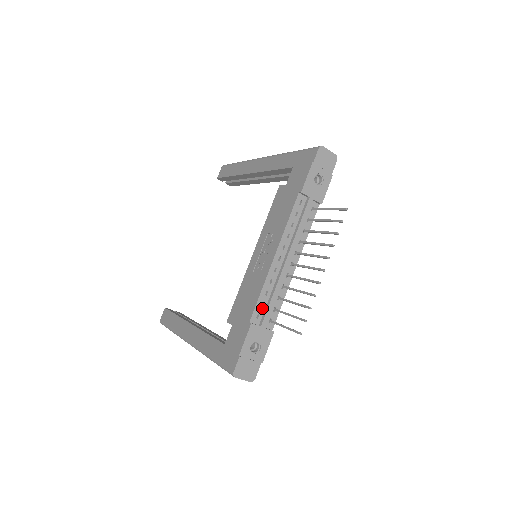
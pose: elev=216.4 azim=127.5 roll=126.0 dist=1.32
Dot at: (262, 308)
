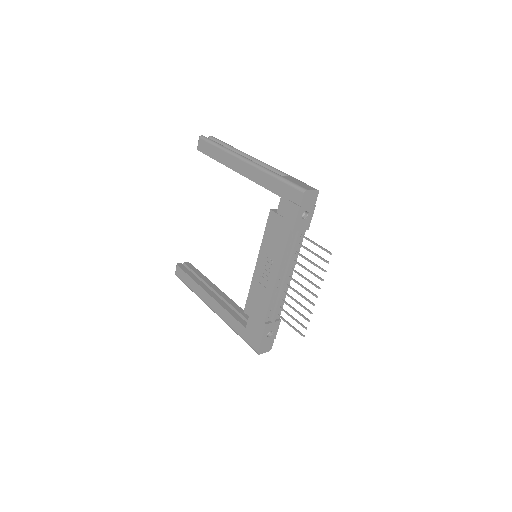
Dot at: (271, 311)
